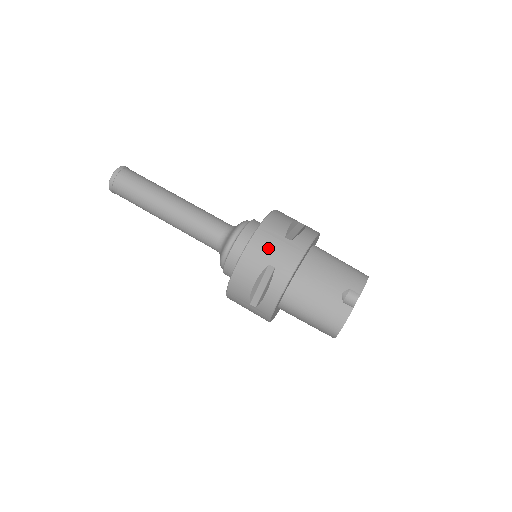
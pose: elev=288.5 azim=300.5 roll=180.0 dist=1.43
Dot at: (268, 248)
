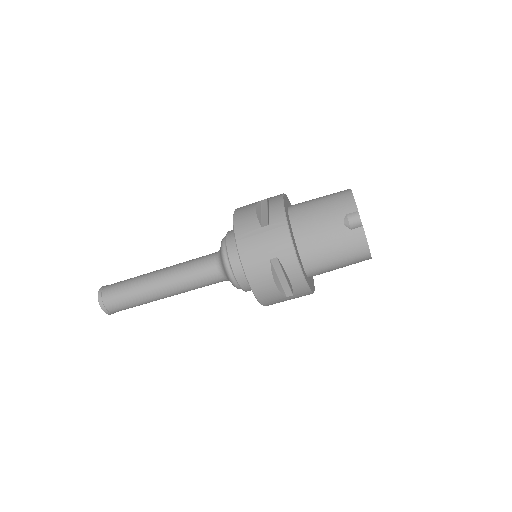
Dot at: (258, 248)
